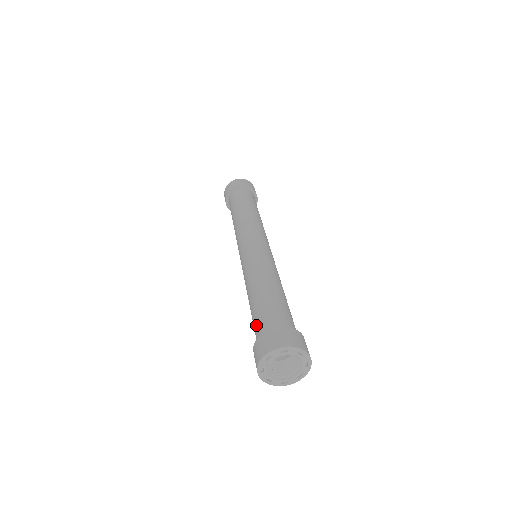
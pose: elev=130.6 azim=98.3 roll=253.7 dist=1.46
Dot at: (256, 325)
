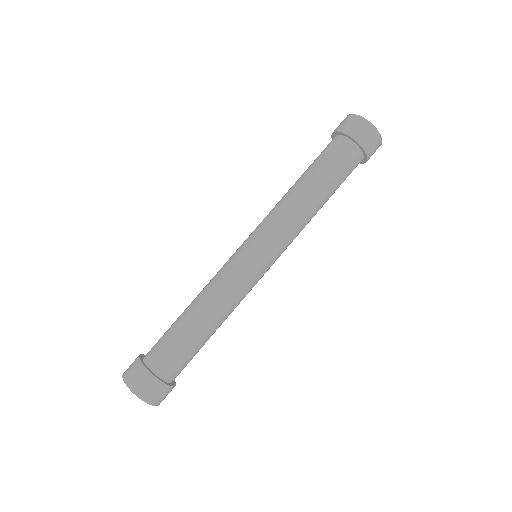
Dot at: (158, 341)
